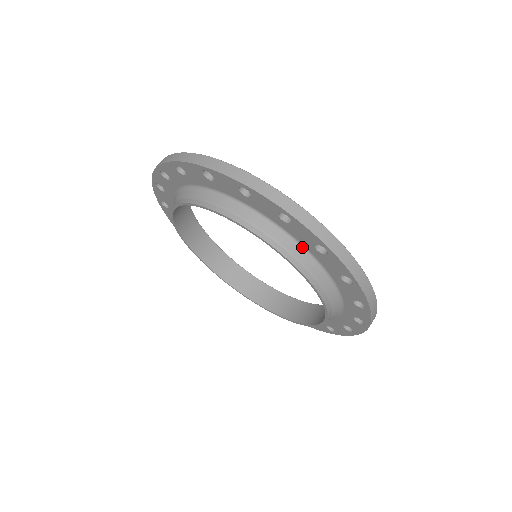
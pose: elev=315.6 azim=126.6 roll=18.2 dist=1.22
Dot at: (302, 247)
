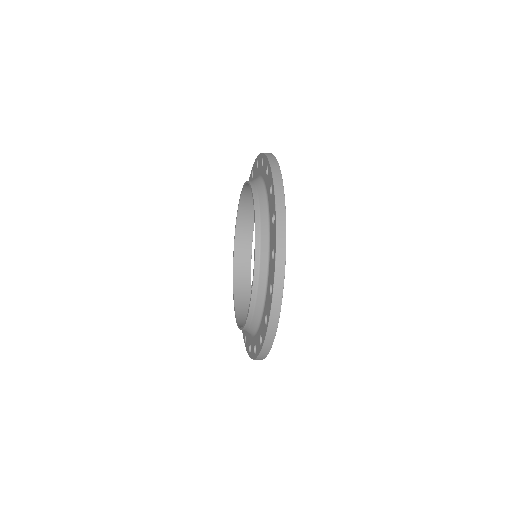
Dot at: (260, 323)
